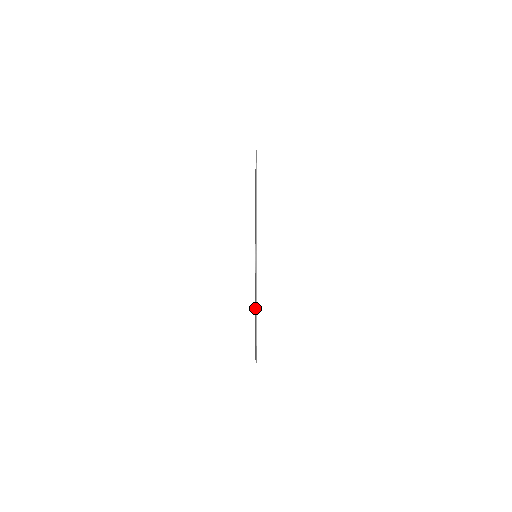
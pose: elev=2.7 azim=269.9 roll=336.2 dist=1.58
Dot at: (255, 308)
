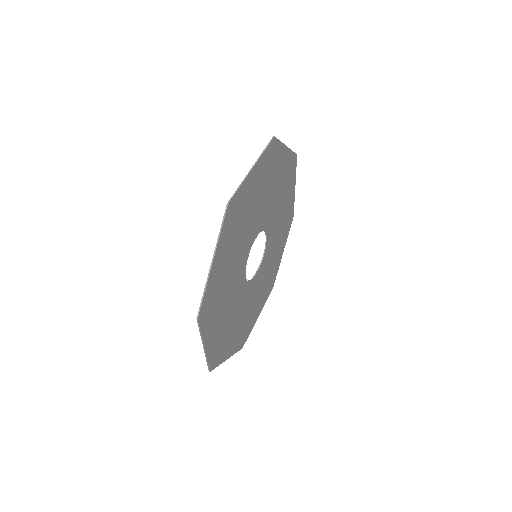
Dot at: (269, 261)
